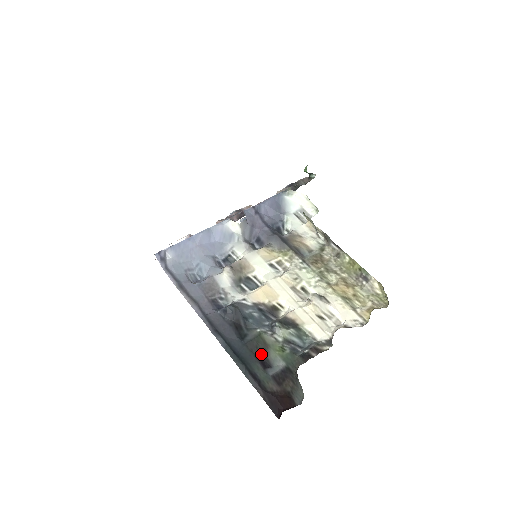
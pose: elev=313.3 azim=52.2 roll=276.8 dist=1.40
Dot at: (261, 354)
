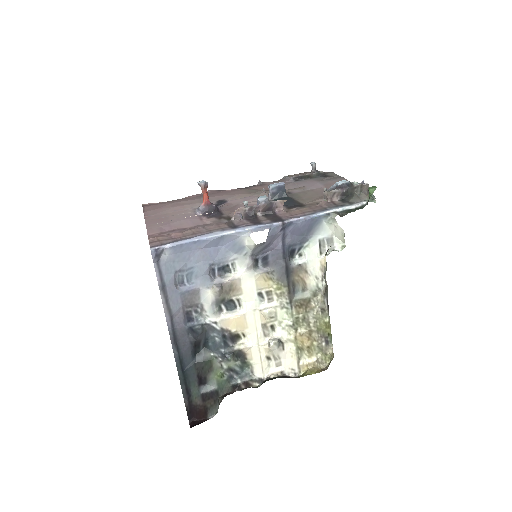
Dot at: (203, 374)
